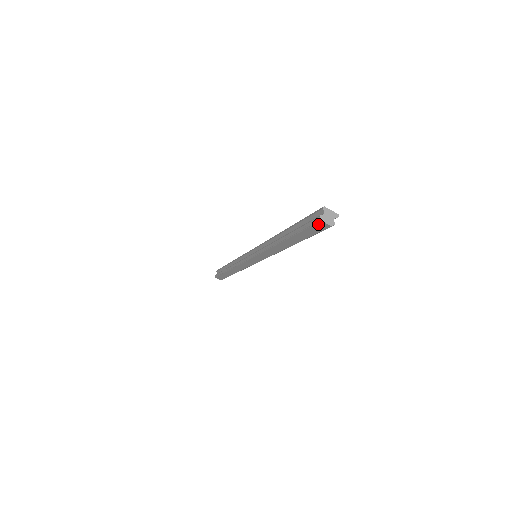
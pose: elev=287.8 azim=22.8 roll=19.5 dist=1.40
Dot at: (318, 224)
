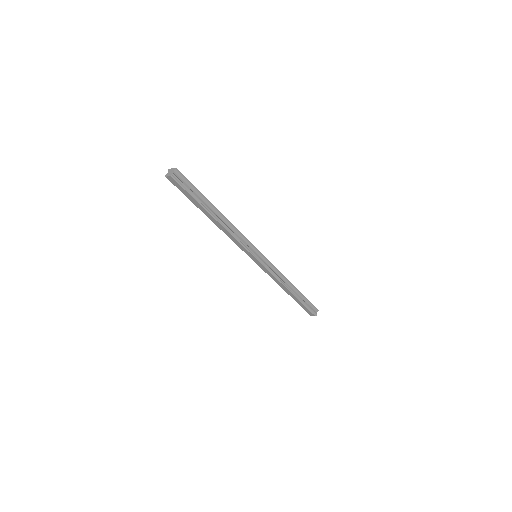
Dot at: (171, 181)
